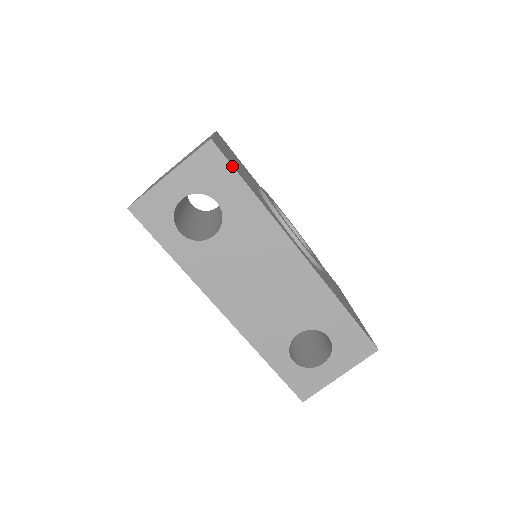
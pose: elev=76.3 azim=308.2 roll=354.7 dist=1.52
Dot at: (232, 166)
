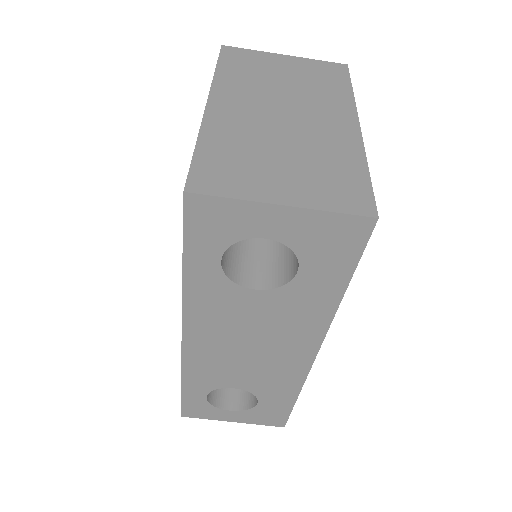
Dot at: (360, 257)
